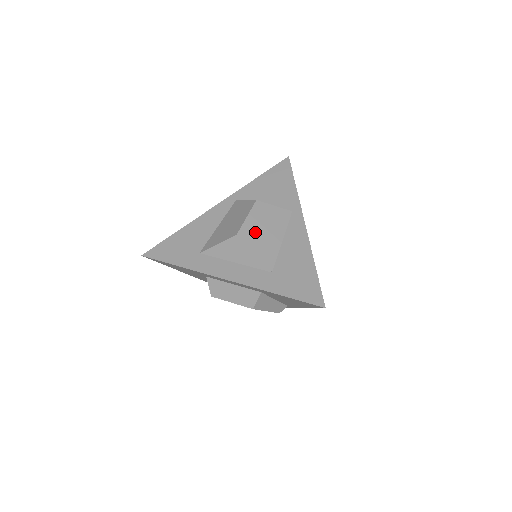
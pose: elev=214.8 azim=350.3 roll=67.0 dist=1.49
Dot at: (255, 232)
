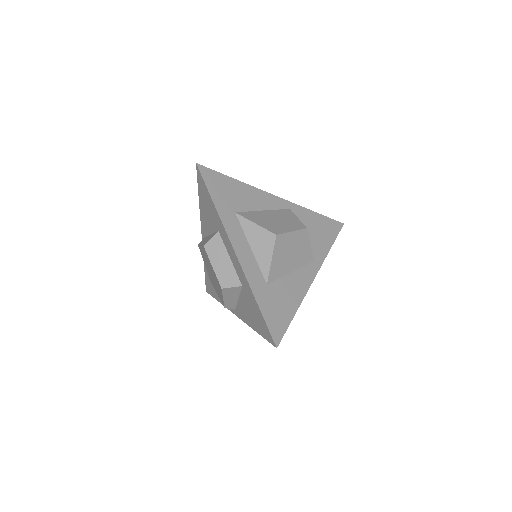
Dot at: (286, 247)
